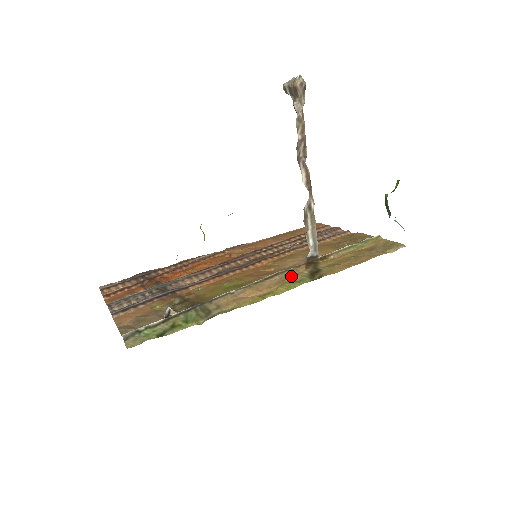
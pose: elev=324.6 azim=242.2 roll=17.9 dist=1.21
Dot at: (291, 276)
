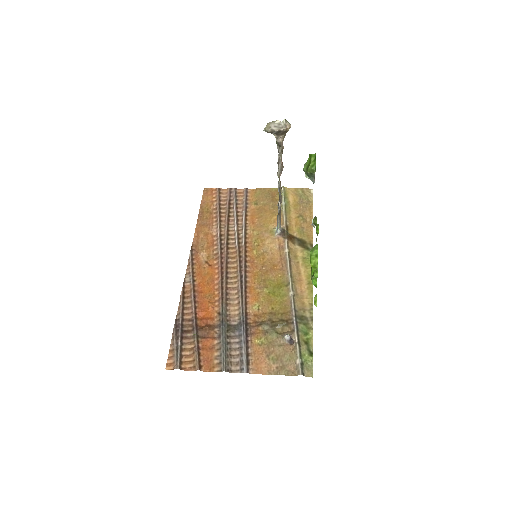
Dot at: (297, 256)
